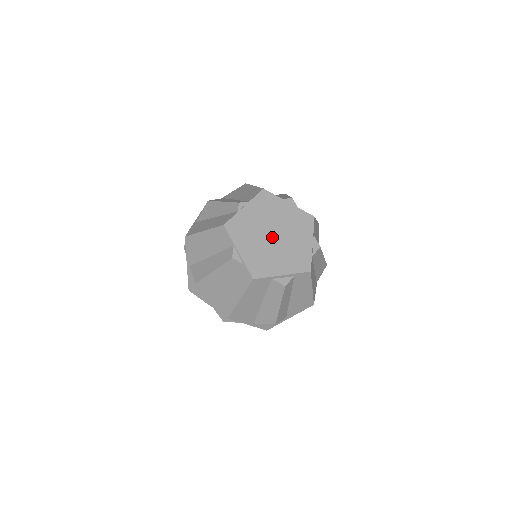
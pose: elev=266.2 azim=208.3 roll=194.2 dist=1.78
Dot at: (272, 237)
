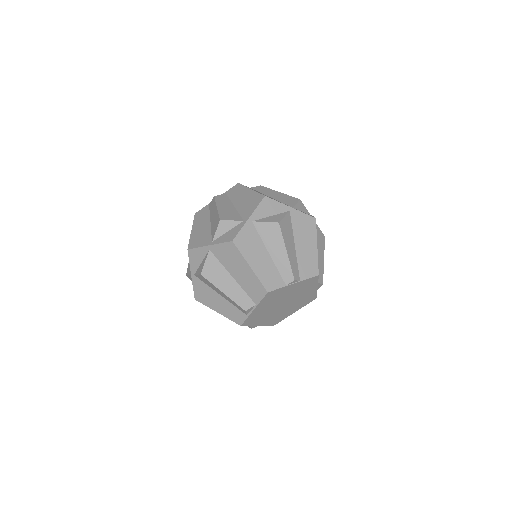
Dot at: (282, 305)
